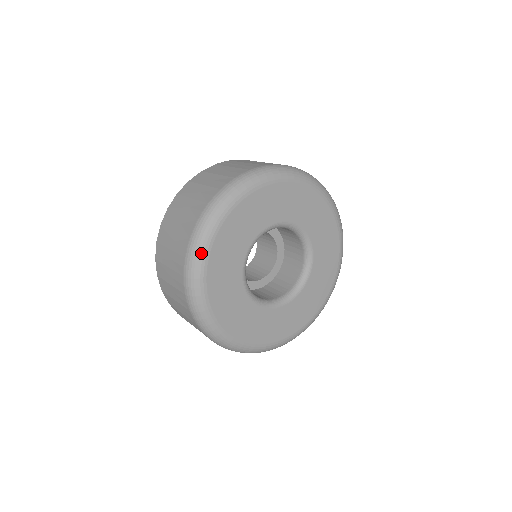
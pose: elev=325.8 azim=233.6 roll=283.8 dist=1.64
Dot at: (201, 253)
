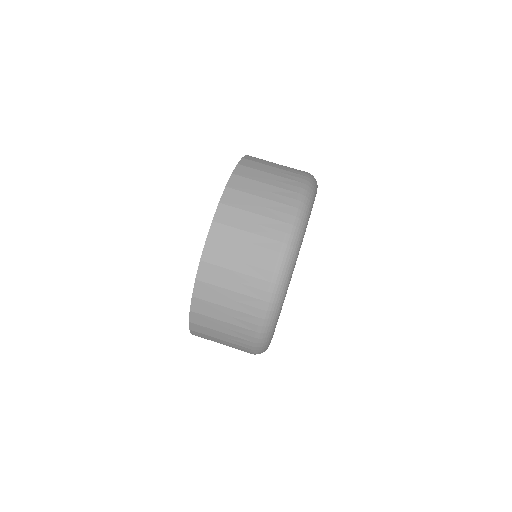
Dot at: (300, 241)
